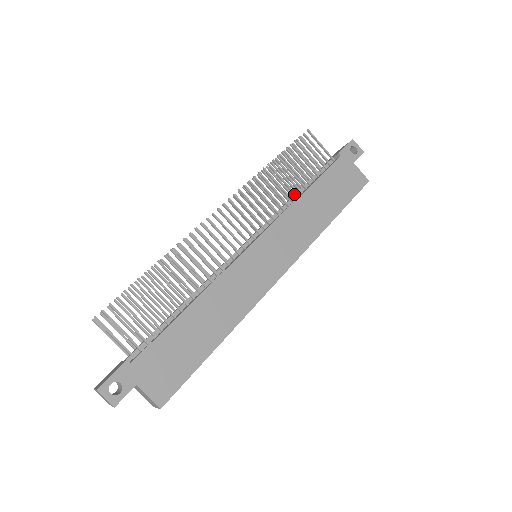
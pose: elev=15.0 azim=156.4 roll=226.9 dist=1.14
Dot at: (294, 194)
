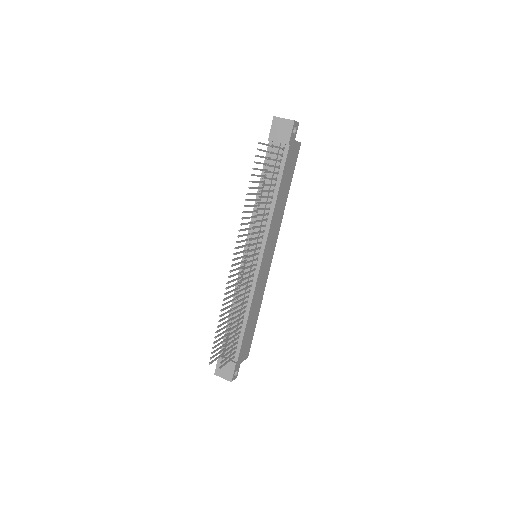
Dot at: (270, 204)
